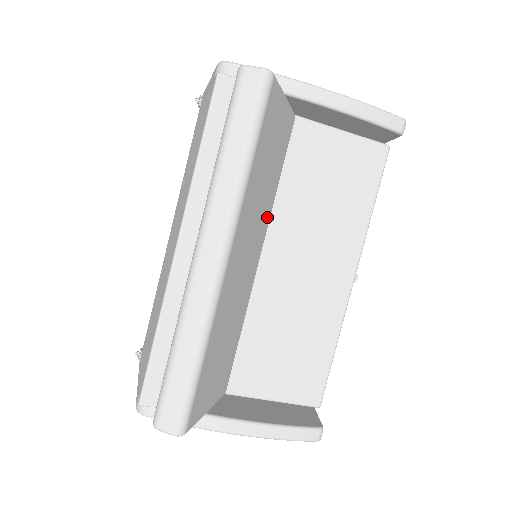
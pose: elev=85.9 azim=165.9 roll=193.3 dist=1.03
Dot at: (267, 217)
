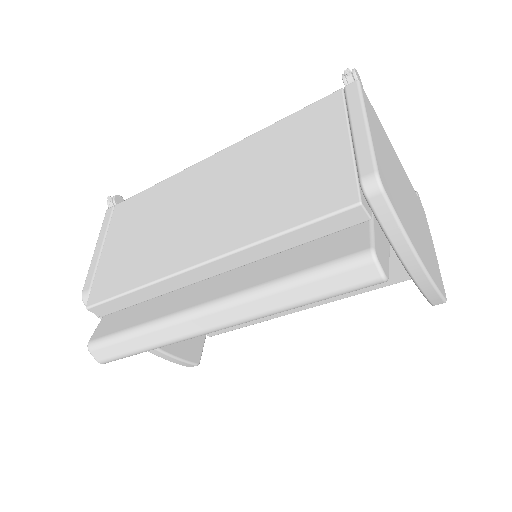
Dot at: occluded
